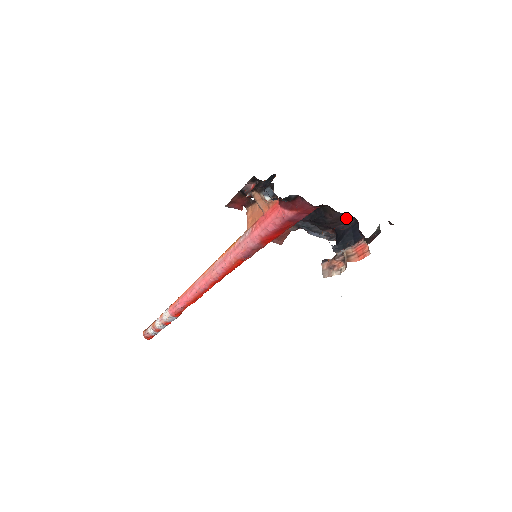
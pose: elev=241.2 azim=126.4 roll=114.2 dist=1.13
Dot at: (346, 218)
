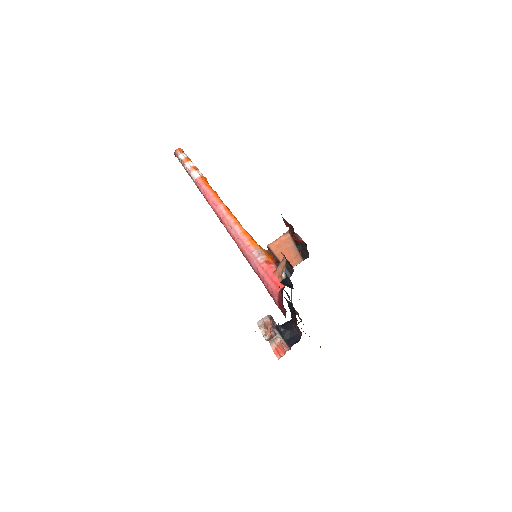
Dot at: occluded
